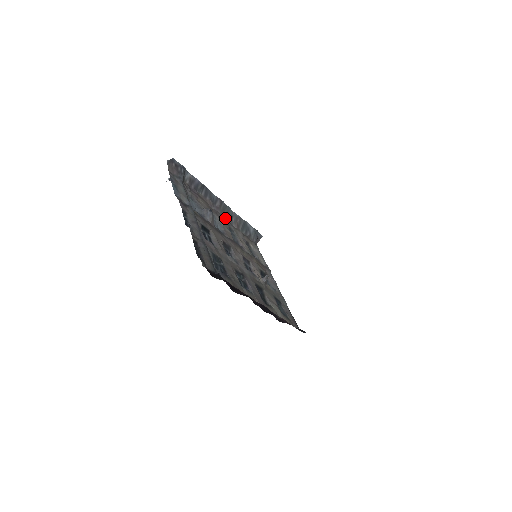
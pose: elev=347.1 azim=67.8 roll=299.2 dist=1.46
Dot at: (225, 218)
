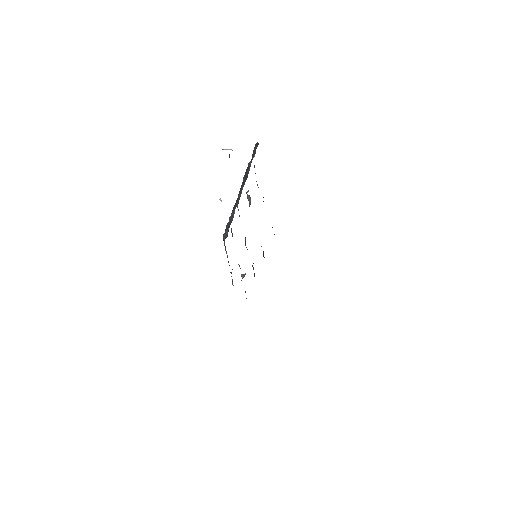
Dot at: (233, 208)
